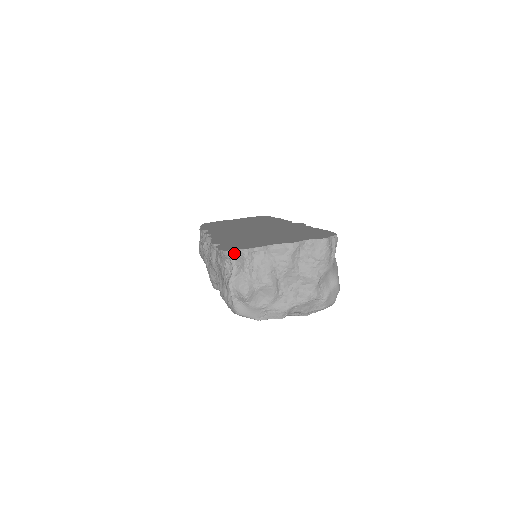
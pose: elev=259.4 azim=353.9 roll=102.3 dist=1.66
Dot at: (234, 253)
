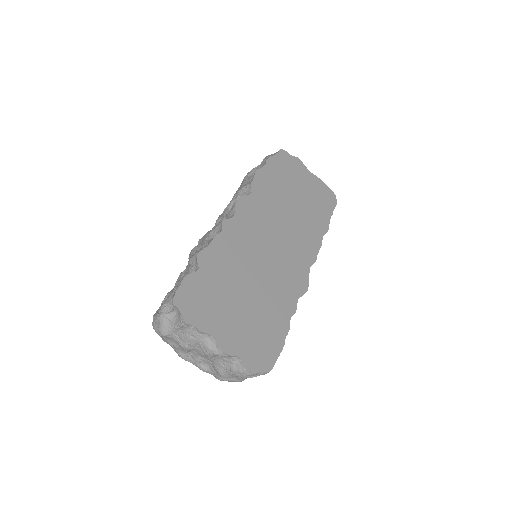
Dot at: (179, 310)
